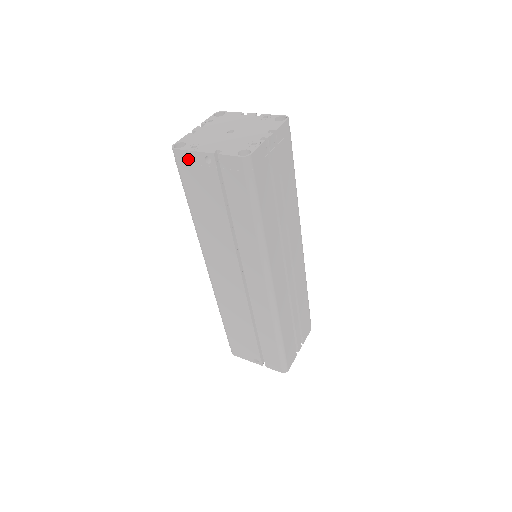
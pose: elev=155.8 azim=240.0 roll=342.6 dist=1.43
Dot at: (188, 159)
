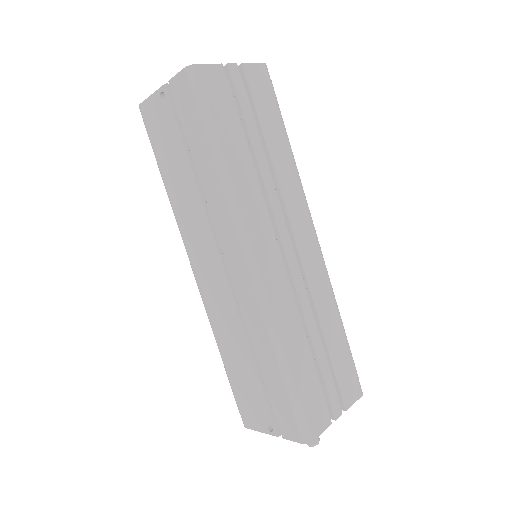
Dot at: (150, 109)
